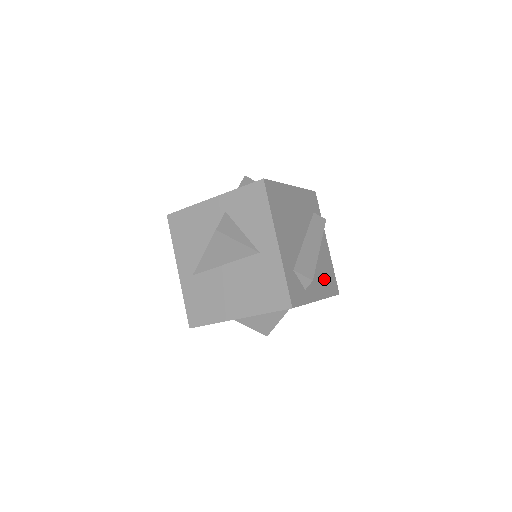
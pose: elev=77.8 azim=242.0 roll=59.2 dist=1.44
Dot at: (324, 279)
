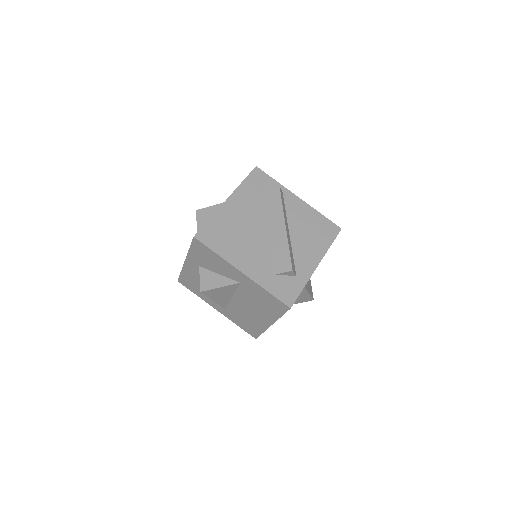
Dot at: (314, 238)
